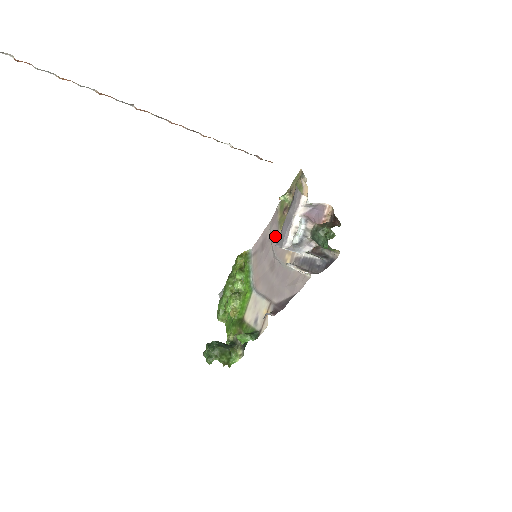
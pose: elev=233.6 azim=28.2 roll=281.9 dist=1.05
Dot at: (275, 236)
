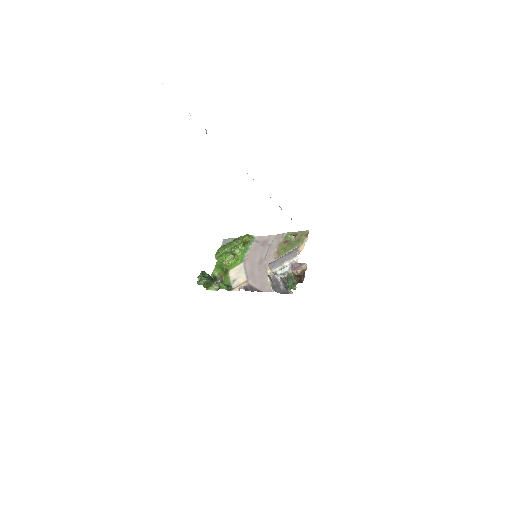
Dot at: (273, 249)
